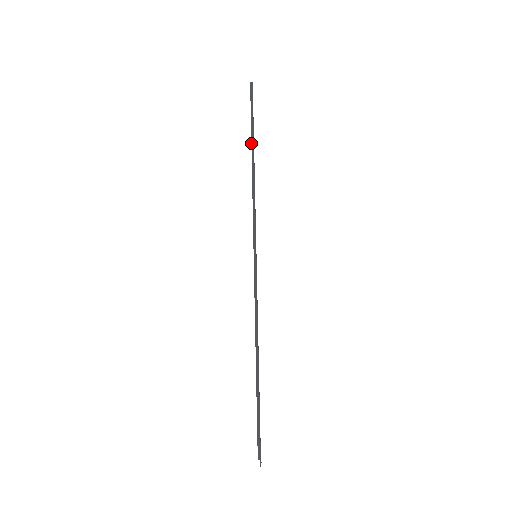
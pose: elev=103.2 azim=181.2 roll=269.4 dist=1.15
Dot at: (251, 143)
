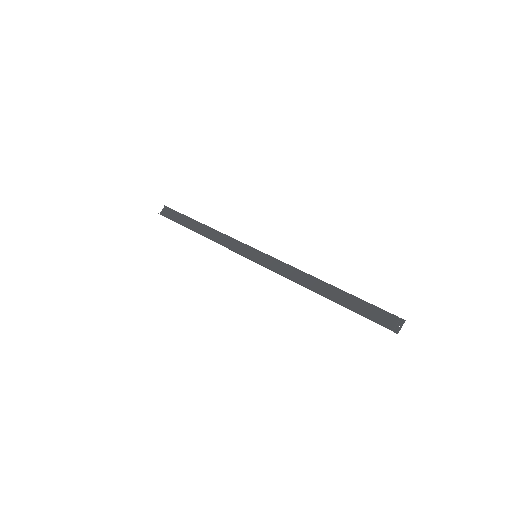
Dot at: (195, 220)
